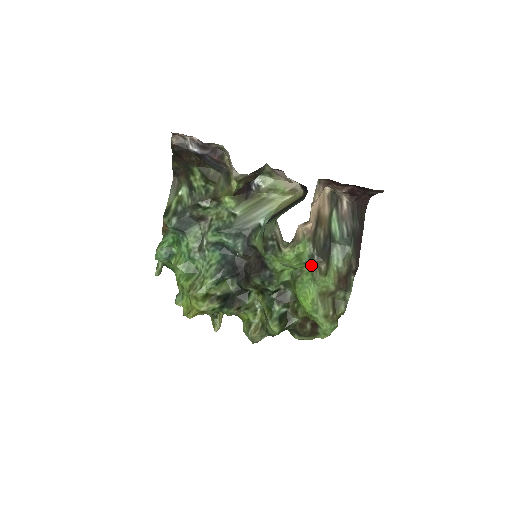
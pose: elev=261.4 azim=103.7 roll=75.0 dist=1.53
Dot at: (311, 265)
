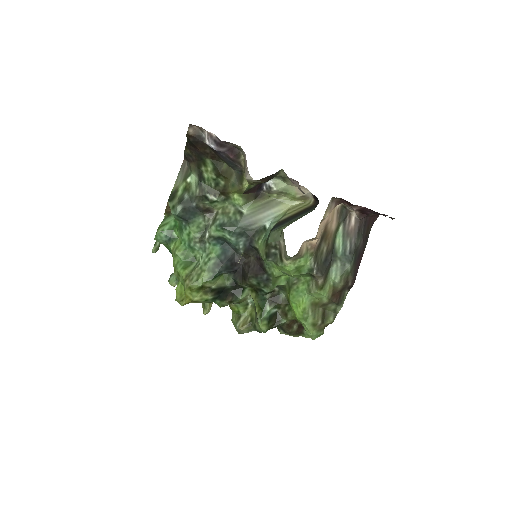
Dot at: (309, 276)
